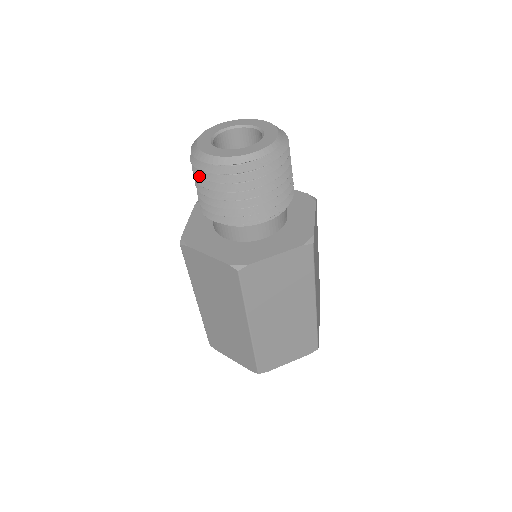
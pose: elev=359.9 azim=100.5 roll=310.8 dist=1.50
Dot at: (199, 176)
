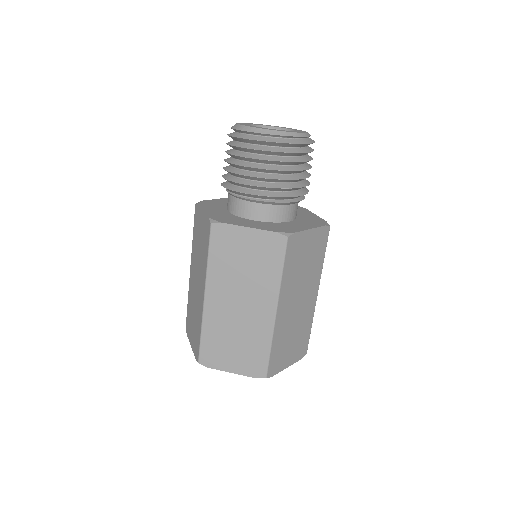
Dot at: (227, 143)
